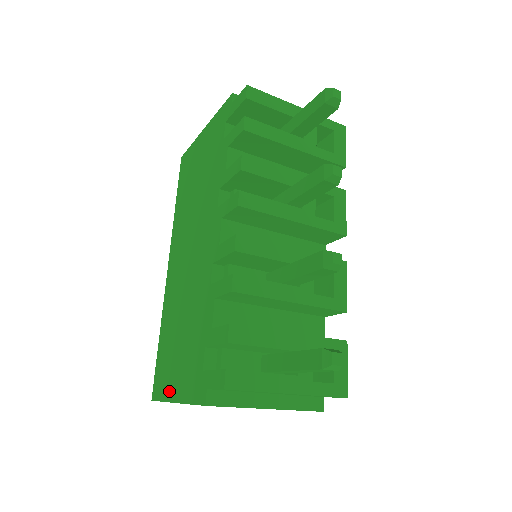
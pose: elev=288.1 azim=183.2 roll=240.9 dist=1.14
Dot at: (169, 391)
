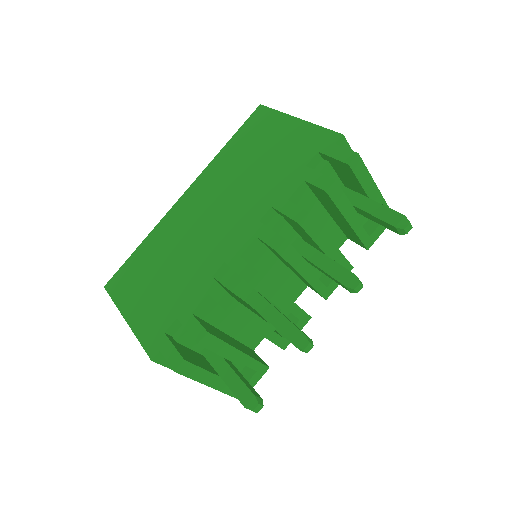
Dot at: (125, 304)
